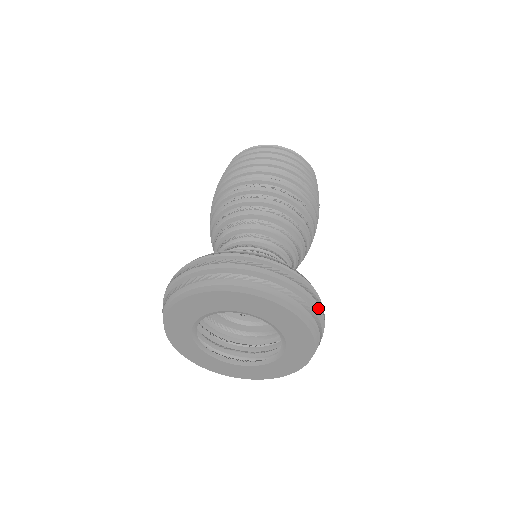
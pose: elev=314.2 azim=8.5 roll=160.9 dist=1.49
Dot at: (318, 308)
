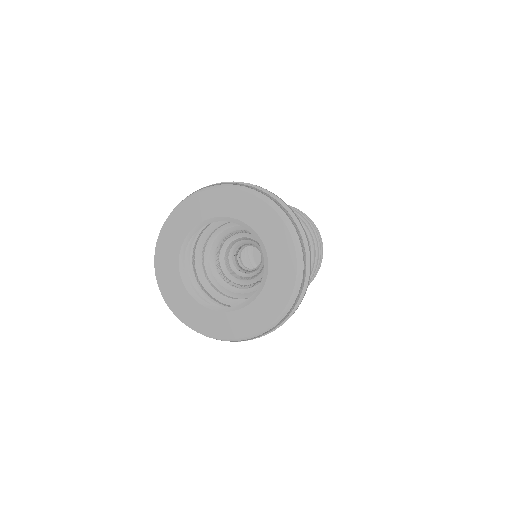
Dot at: (308, 272)
